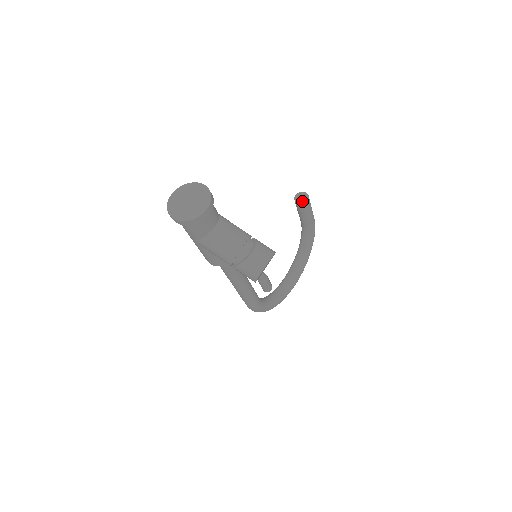
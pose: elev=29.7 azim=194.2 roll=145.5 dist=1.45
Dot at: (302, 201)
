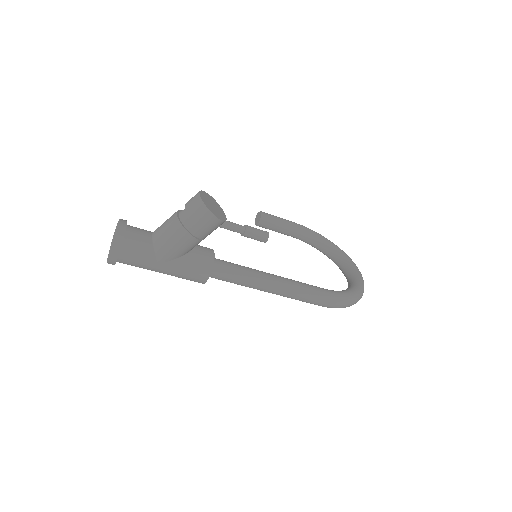
Dot at: (259, 218)
